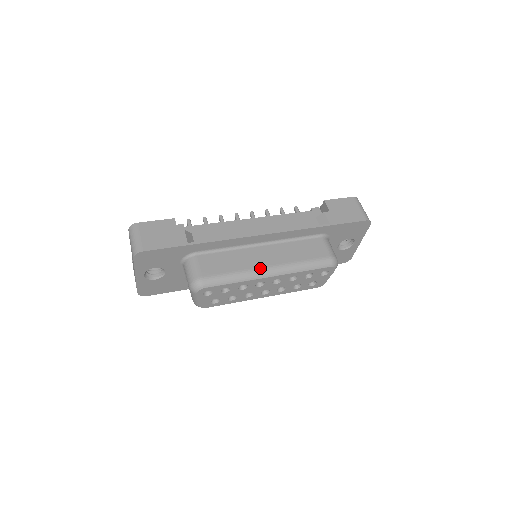
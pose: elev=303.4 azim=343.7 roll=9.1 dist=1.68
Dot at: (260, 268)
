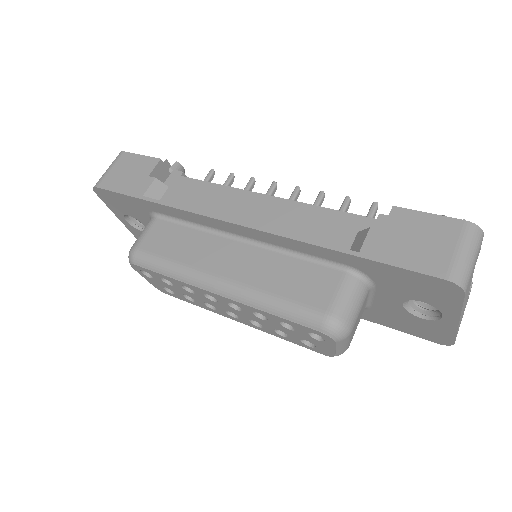
Dot at: (208, 273)
